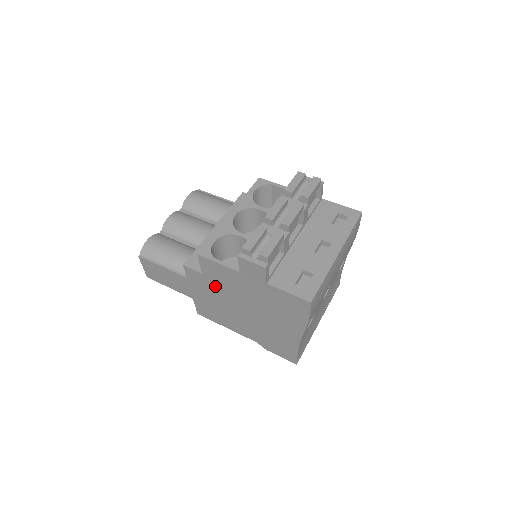
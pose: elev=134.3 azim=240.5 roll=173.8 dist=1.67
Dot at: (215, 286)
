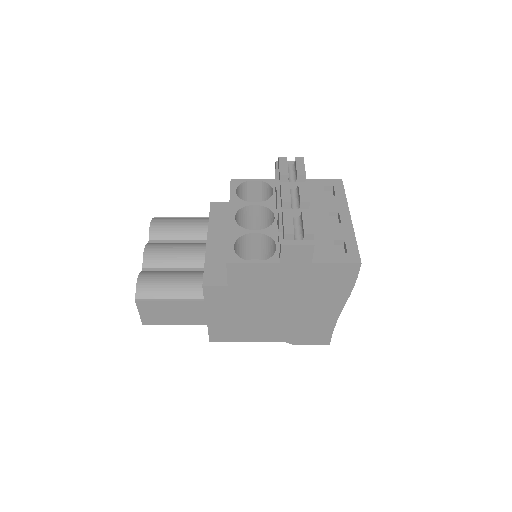
Dot at: (243, 295)
